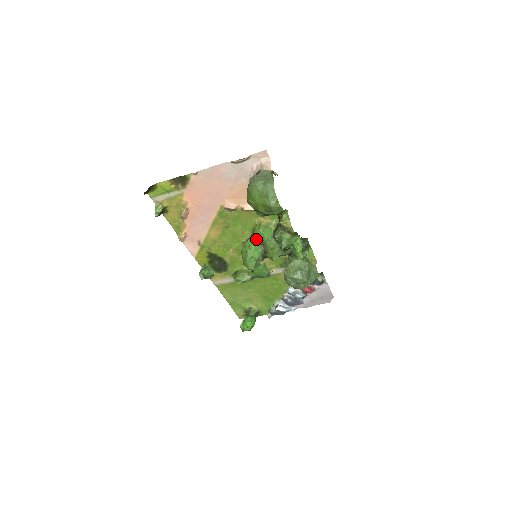
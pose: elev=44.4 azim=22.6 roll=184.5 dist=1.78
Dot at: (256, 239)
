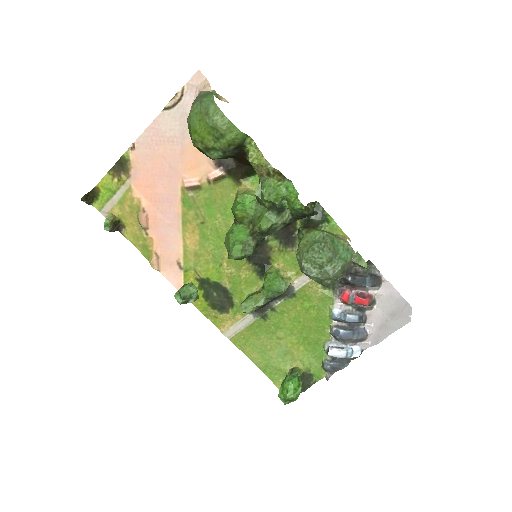
Dot at: (233, 211)
